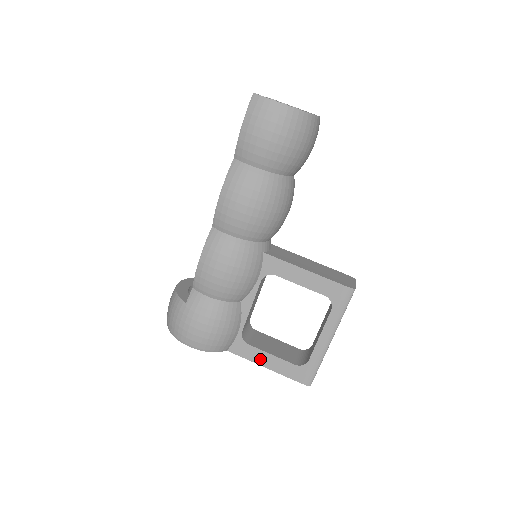
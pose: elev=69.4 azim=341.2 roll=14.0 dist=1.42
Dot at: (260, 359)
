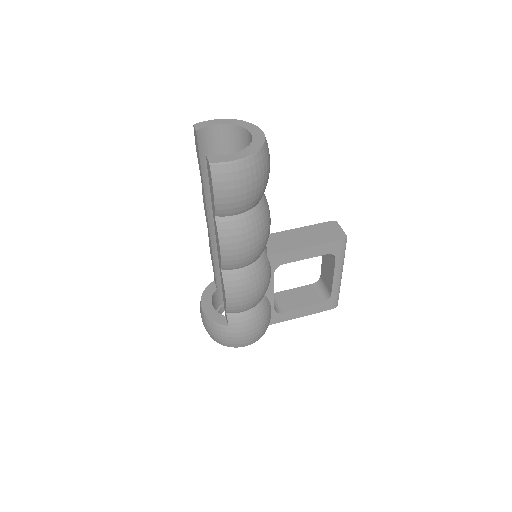
Dot at: (295, 315)
